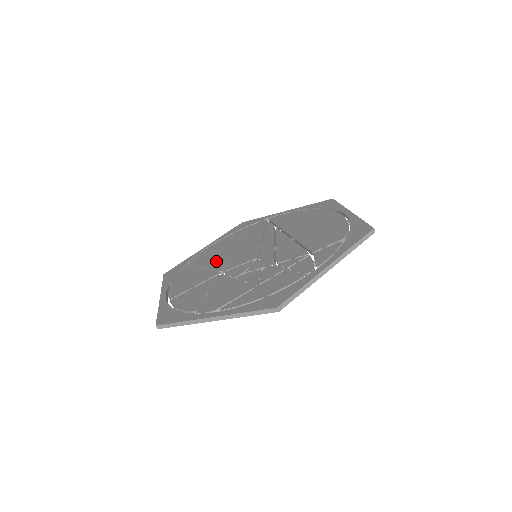
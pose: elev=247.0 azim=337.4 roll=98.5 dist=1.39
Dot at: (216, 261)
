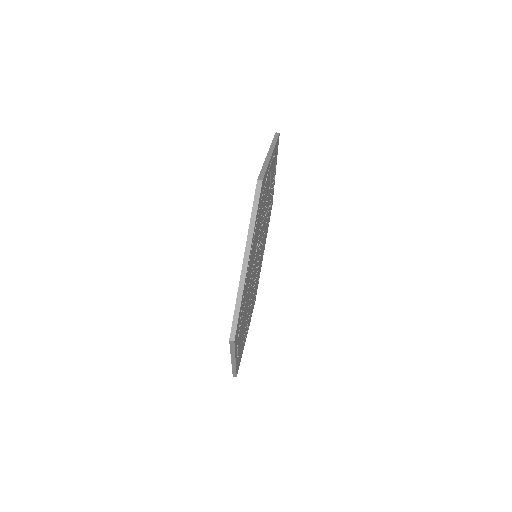
Dot at: occluded
